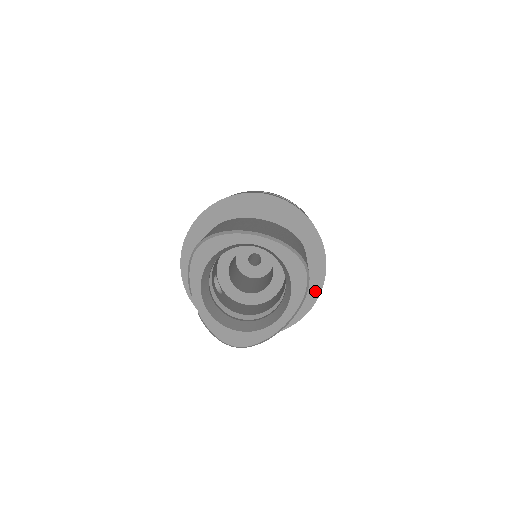
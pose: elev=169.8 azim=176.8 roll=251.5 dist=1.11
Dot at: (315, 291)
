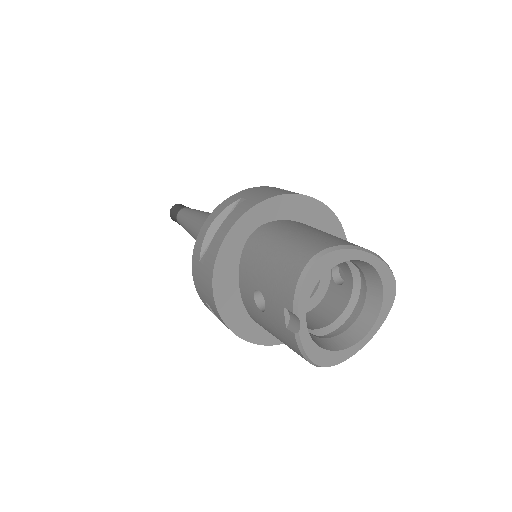
Dot at: occluded
